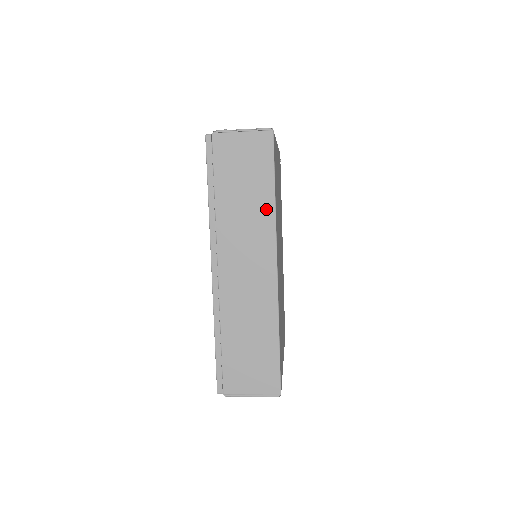
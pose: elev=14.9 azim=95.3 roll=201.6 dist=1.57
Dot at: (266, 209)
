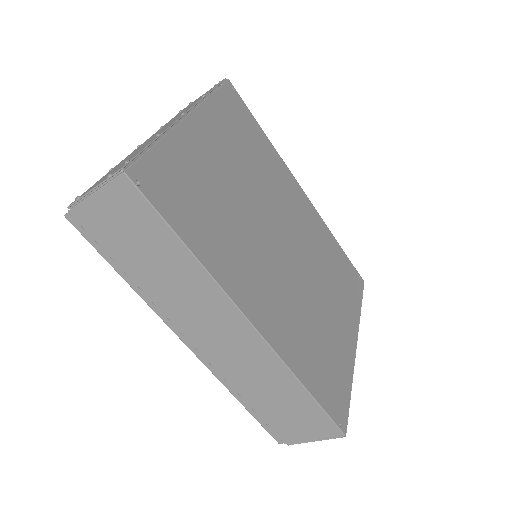
Dot at: (191, 269)
